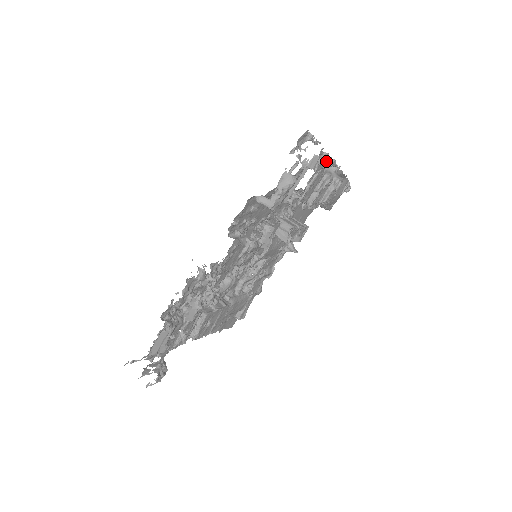
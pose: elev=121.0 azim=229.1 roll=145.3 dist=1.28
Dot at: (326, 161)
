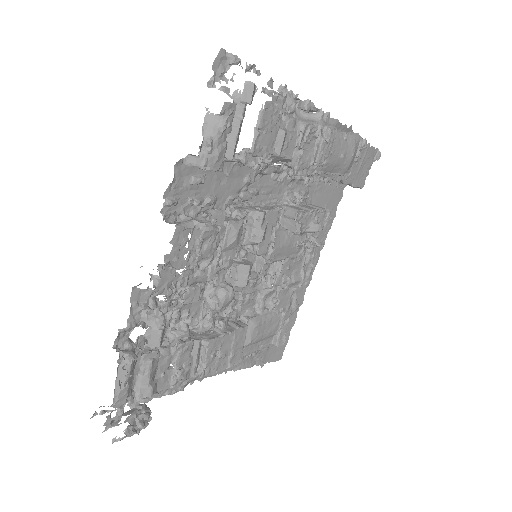
Dot at: (276, 92)
